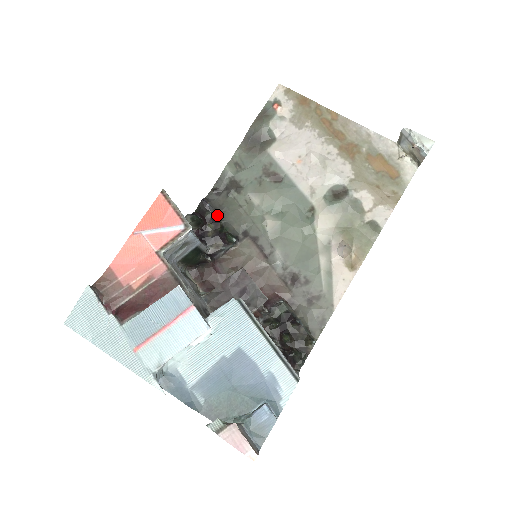
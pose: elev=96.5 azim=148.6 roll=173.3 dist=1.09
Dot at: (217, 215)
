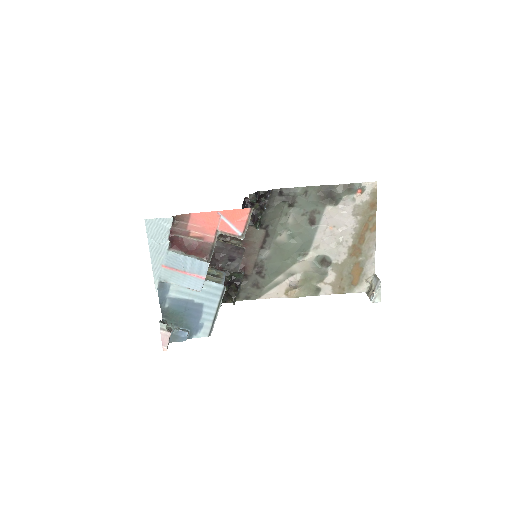
Dot at: (266, 207)
